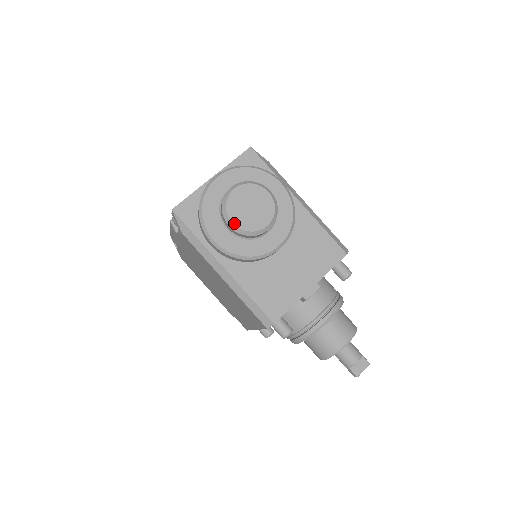
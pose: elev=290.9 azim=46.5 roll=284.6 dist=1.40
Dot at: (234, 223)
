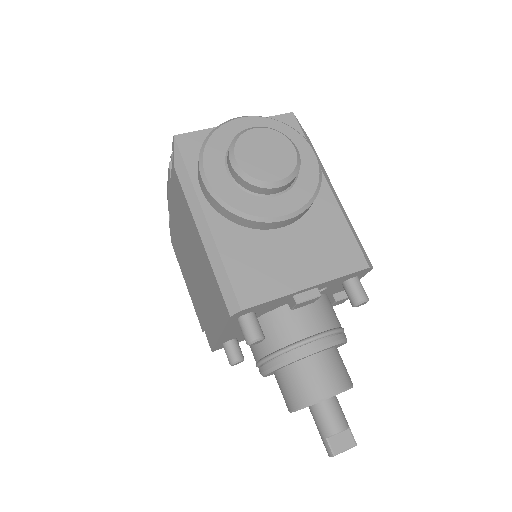
Dot at: (238, 162)
